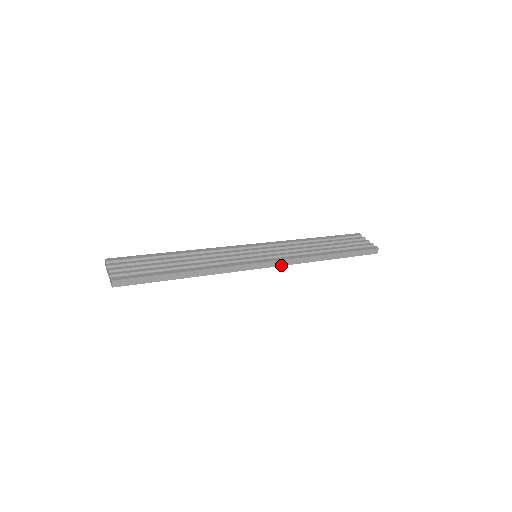
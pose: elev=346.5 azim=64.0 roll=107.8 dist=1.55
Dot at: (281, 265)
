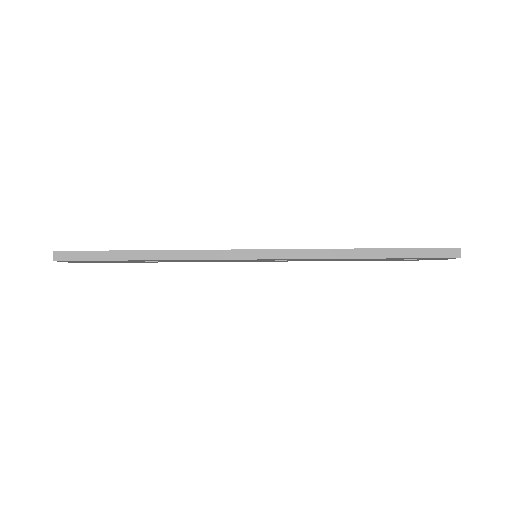
Dot at: (284, 258)
